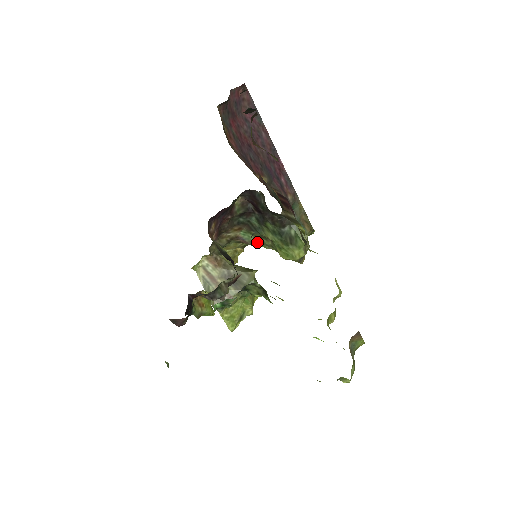
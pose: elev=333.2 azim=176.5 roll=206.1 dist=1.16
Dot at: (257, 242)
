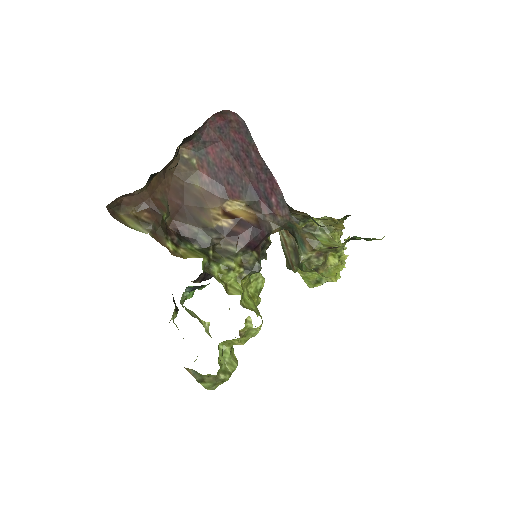
Dot at: occluded
